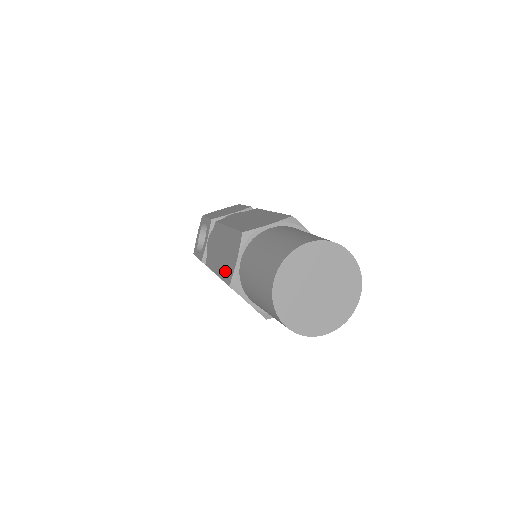
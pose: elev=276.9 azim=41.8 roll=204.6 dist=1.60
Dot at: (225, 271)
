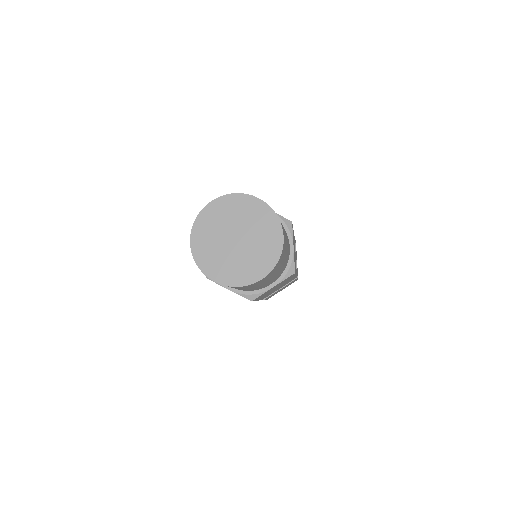
Dot at: occluded
